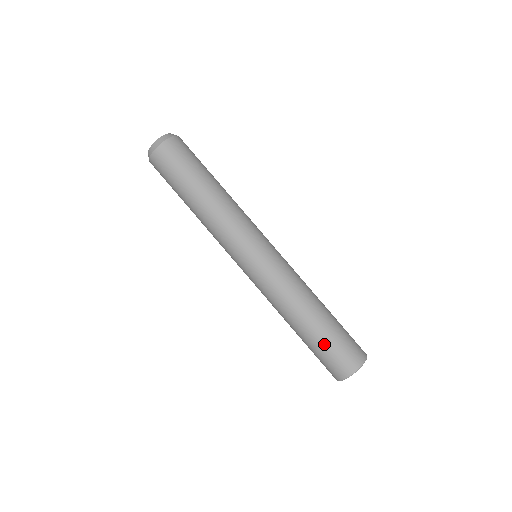
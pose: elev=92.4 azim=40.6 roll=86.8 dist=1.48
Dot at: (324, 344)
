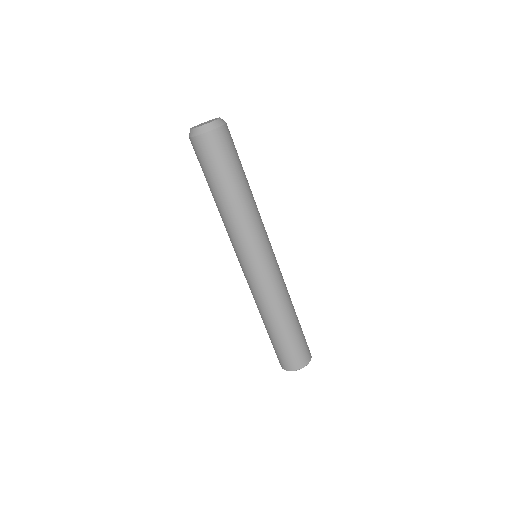
Dot at: (296, 339)
